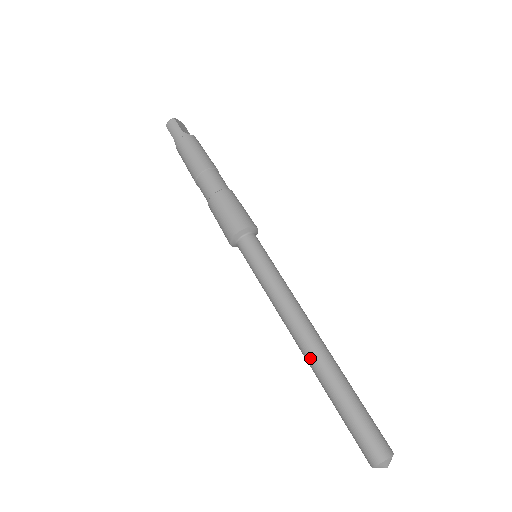
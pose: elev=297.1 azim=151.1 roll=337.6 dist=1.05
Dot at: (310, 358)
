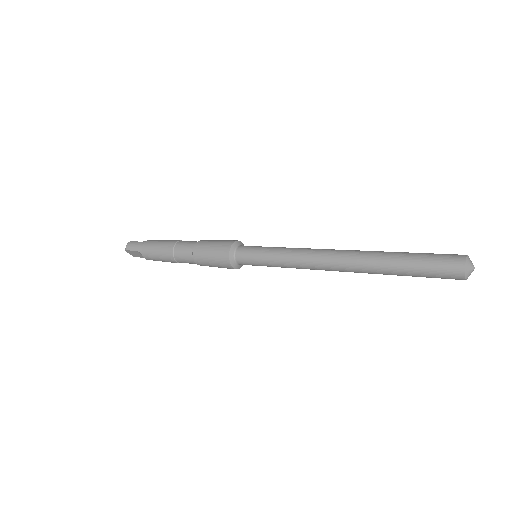
Dot at: (351, 260)
